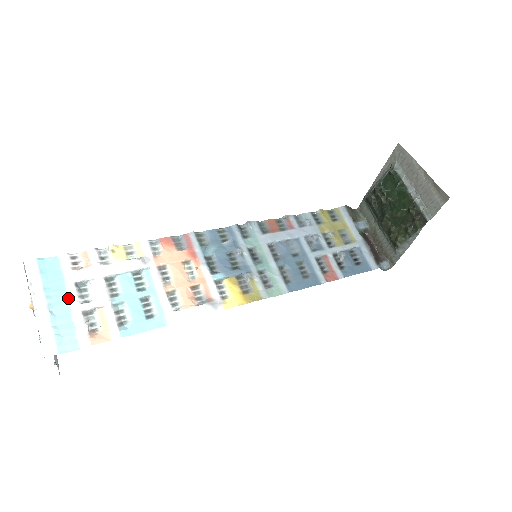
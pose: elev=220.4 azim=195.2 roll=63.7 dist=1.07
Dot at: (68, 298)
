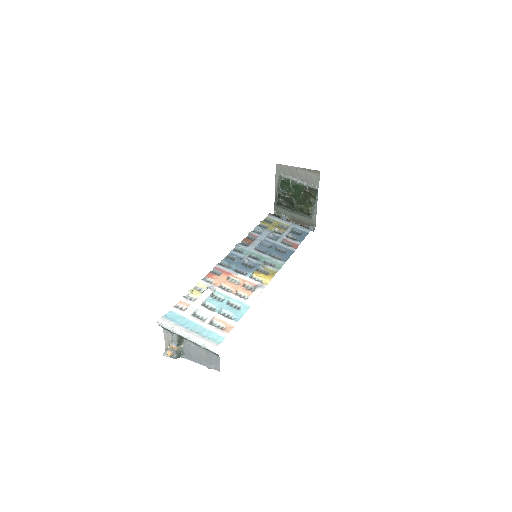
Dot at: (196, 323)
